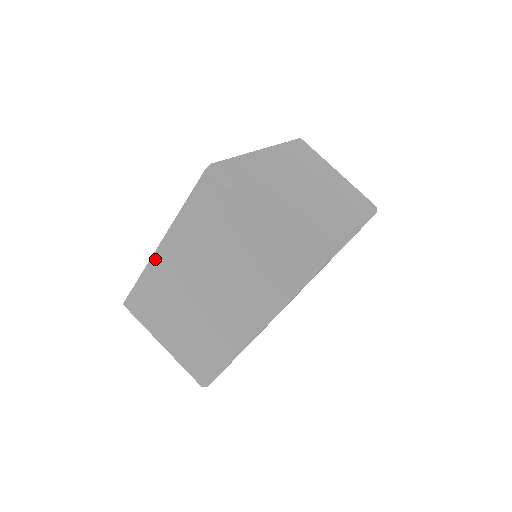
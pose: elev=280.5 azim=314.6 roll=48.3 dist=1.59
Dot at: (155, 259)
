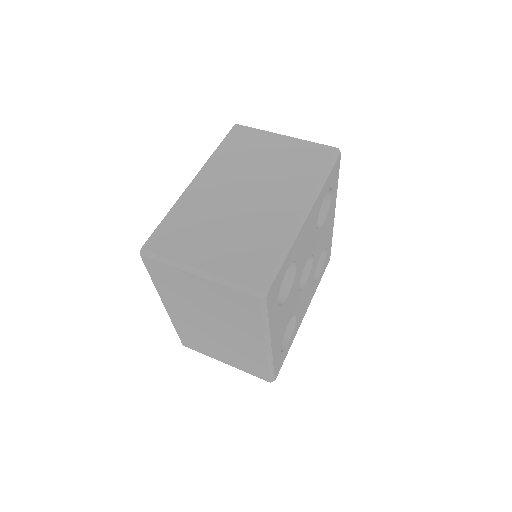
Dot at: (189, 191)
